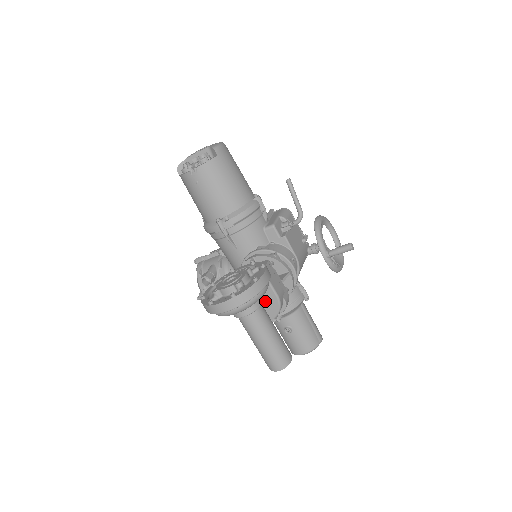
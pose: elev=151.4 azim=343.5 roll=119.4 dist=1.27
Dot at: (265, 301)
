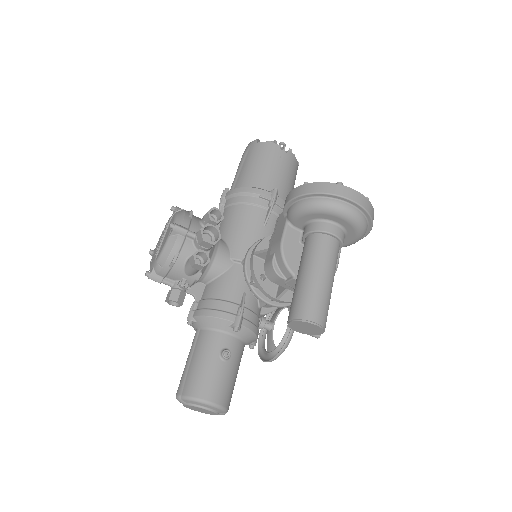
Dot at: occluded
